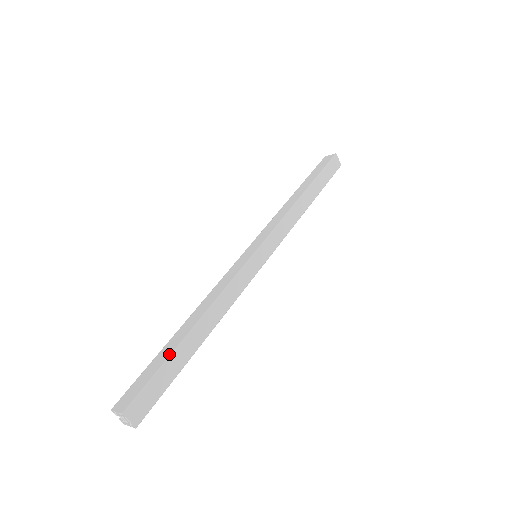
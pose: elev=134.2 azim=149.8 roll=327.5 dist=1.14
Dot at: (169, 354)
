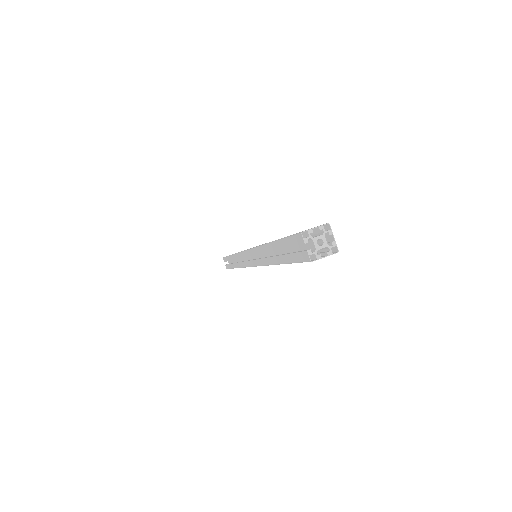
Dot at: occluded
